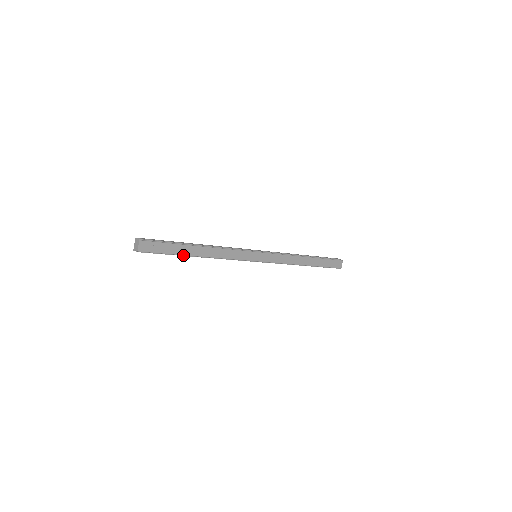
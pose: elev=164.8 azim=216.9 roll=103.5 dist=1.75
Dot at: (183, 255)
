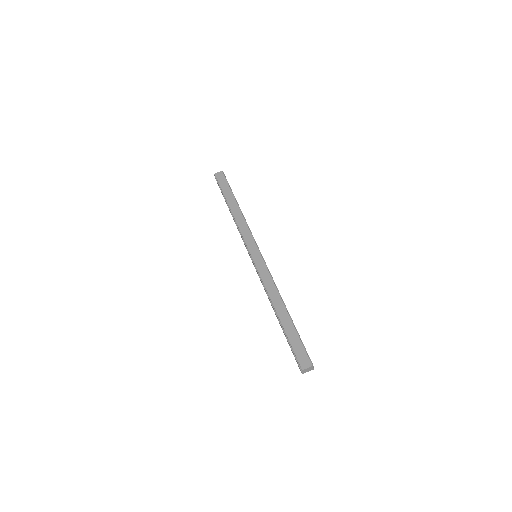
Dot at: (226, 199)
